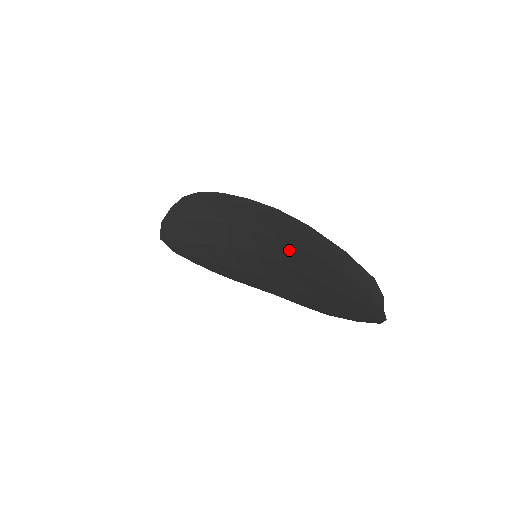
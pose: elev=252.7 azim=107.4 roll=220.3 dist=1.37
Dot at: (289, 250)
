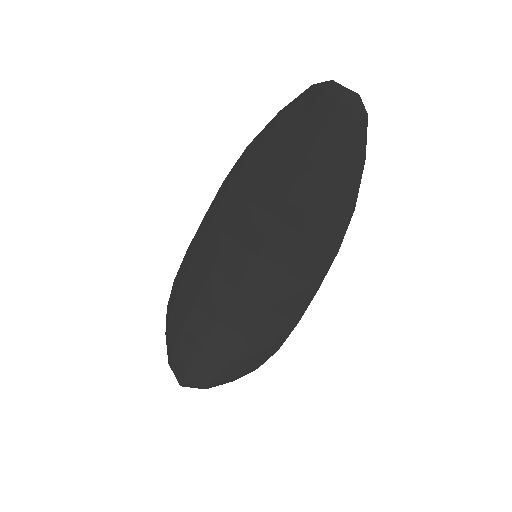
Dot at: (262, 195)
